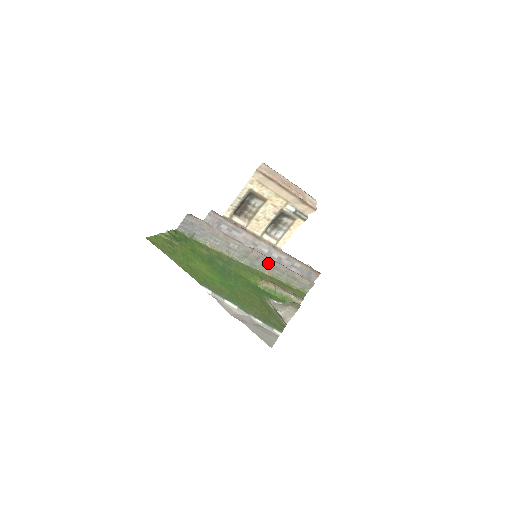
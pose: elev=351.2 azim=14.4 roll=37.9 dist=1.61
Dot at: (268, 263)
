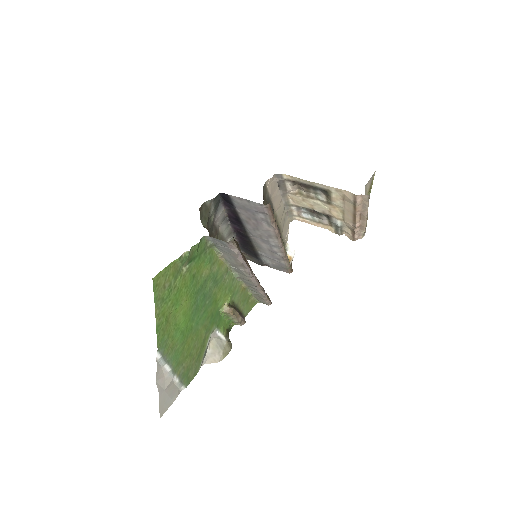
Dot at: (253, 286)
